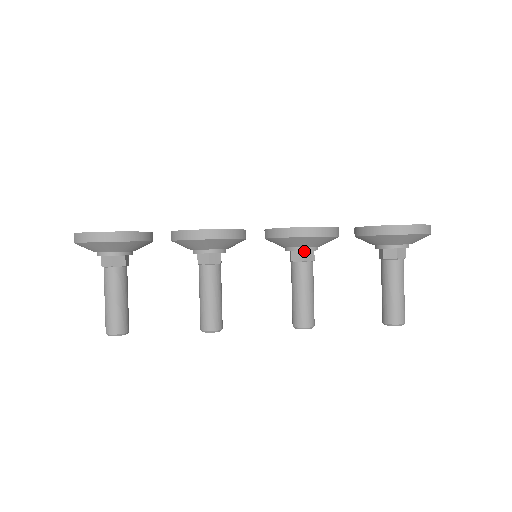
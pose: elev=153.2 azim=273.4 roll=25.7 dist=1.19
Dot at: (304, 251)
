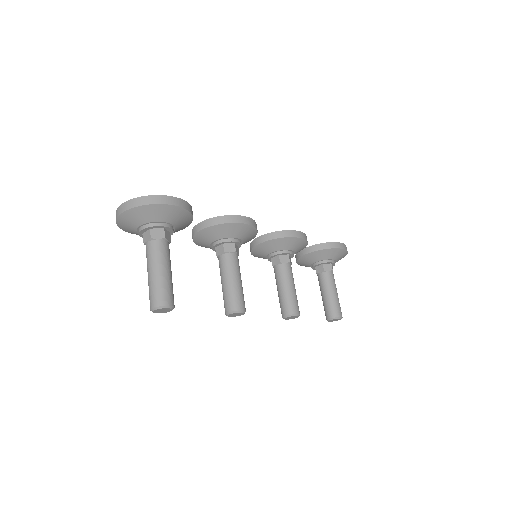
Dot at: (289, 255)
